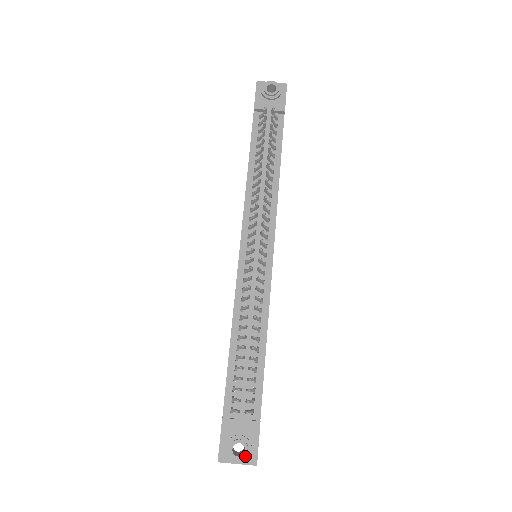
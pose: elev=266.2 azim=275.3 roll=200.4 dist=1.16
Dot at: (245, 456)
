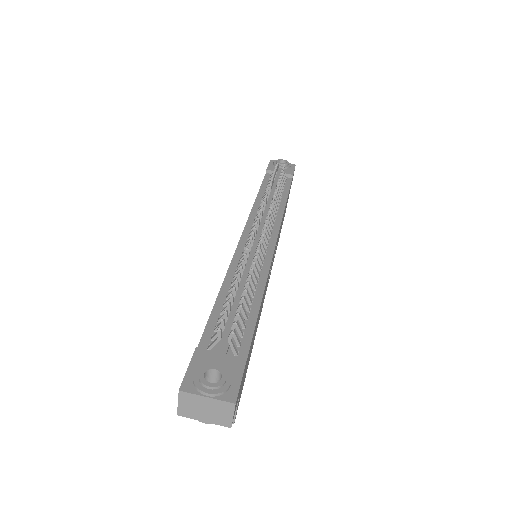
Dot at: (221, 384)
